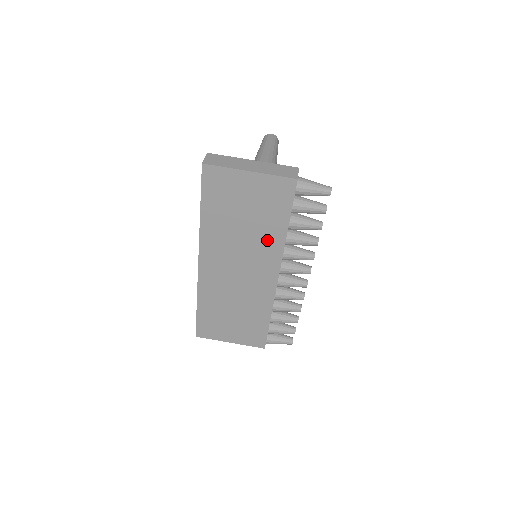
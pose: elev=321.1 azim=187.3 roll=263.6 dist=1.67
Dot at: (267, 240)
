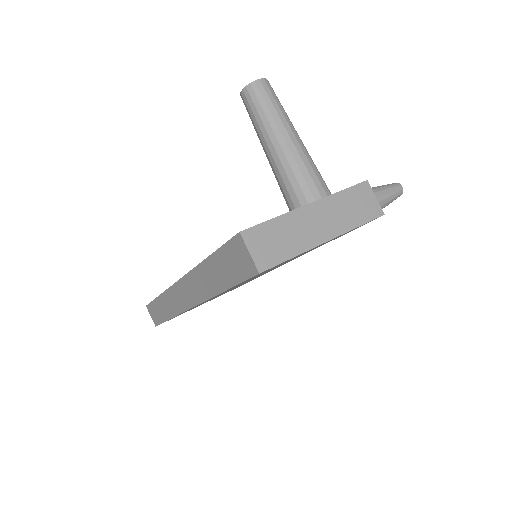
Dot at: occluded
